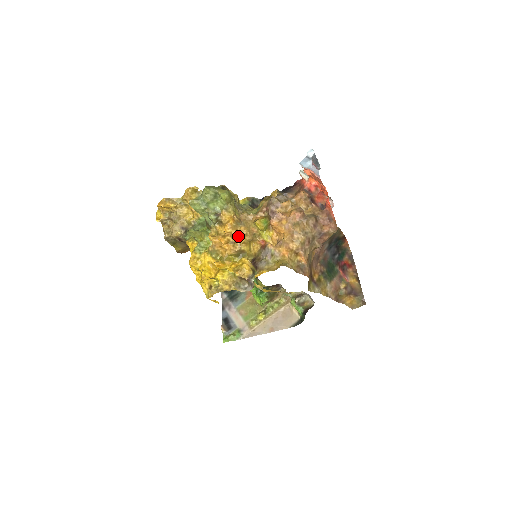
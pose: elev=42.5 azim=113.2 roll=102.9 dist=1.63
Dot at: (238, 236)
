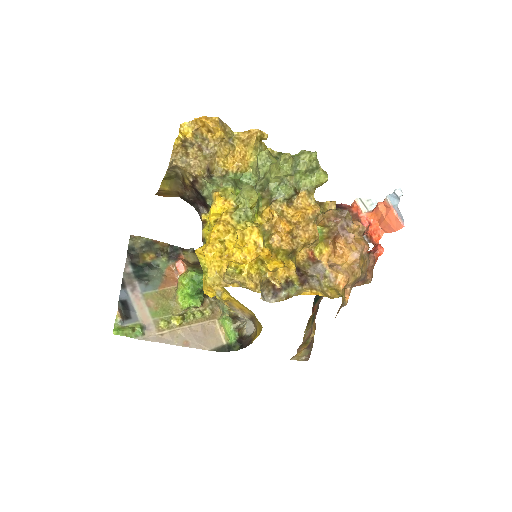
Dot at: (307, 233)
